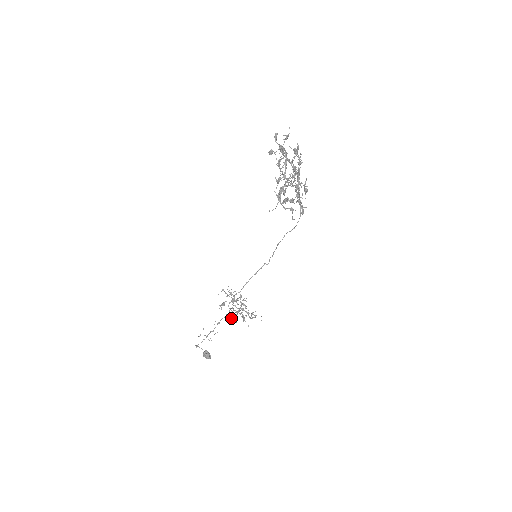
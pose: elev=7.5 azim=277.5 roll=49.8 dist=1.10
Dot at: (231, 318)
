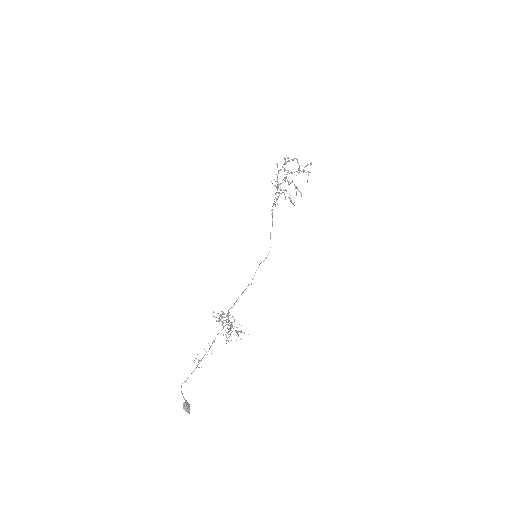
Dot at: (226, 332)
